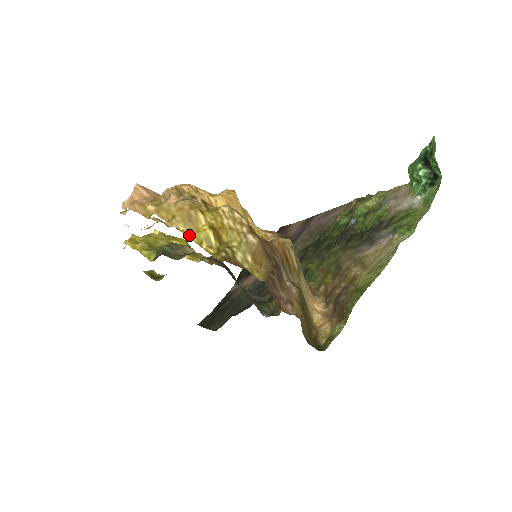
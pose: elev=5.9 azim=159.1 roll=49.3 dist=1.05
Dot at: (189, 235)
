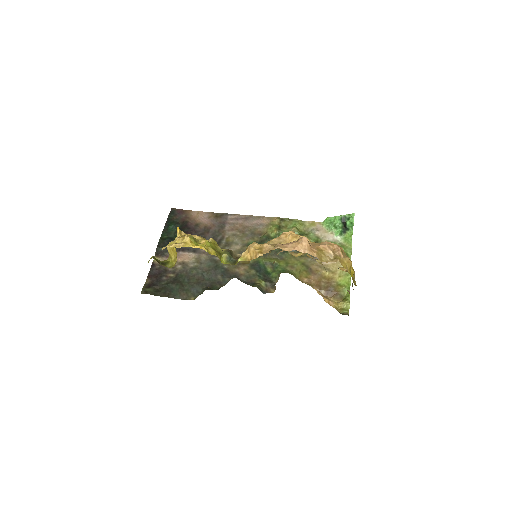
Dot at: (351, 275)
